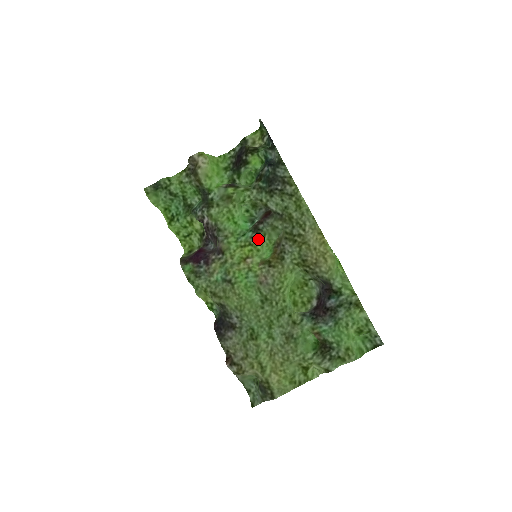
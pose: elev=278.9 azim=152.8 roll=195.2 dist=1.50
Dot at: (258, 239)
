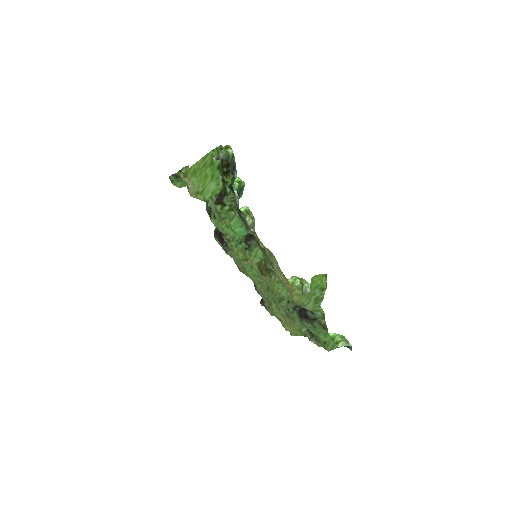
Dot at: (249, 252)
